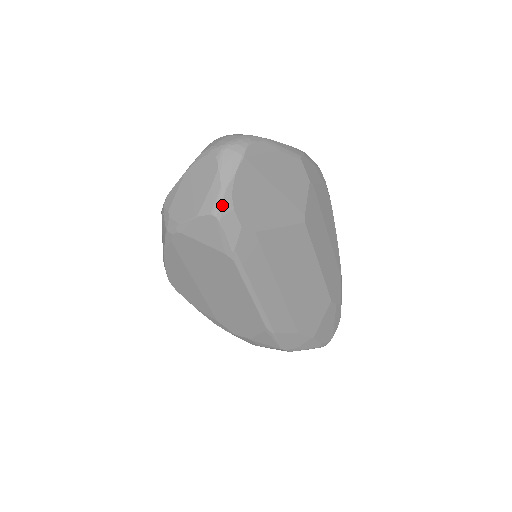
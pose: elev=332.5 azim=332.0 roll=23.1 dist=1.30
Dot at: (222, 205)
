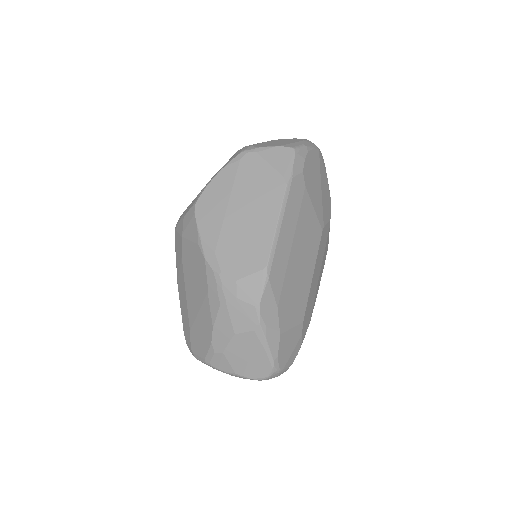
Dot at: (301, 150)
